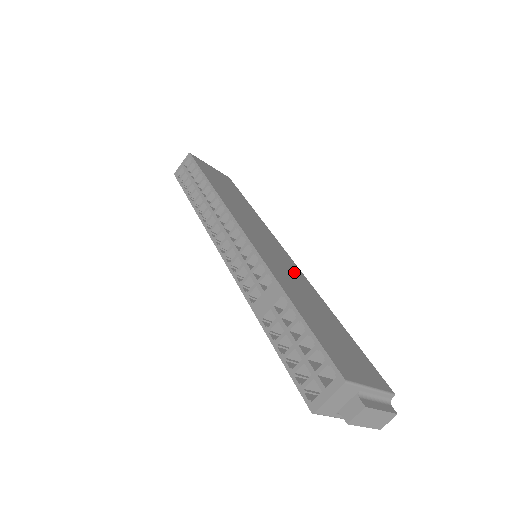
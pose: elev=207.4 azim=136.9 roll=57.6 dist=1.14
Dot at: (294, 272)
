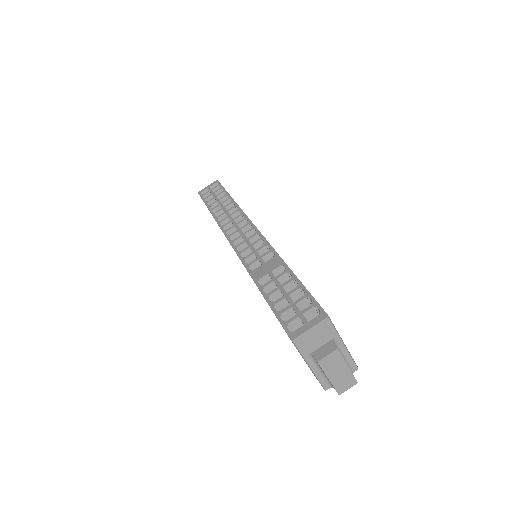
Dot at: occluded
